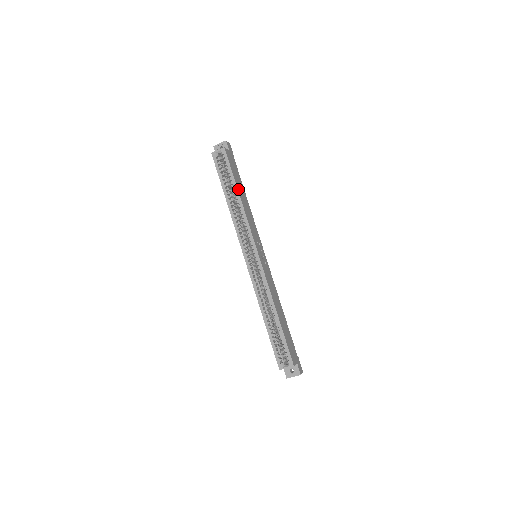
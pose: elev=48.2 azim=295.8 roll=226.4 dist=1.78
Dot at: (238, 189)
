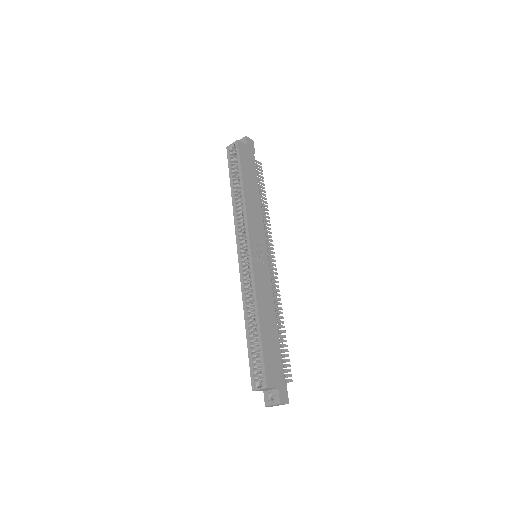
Dot at: (244, 181)
